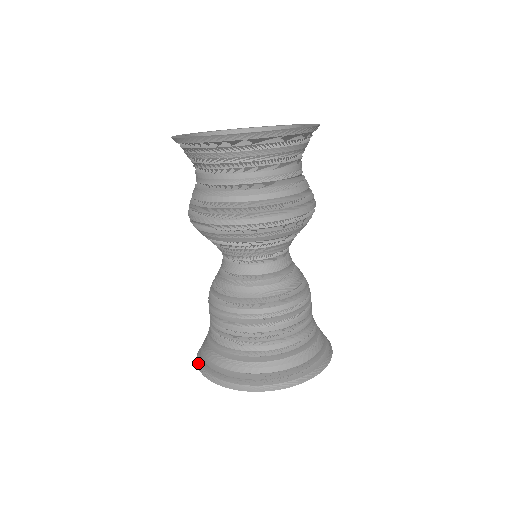
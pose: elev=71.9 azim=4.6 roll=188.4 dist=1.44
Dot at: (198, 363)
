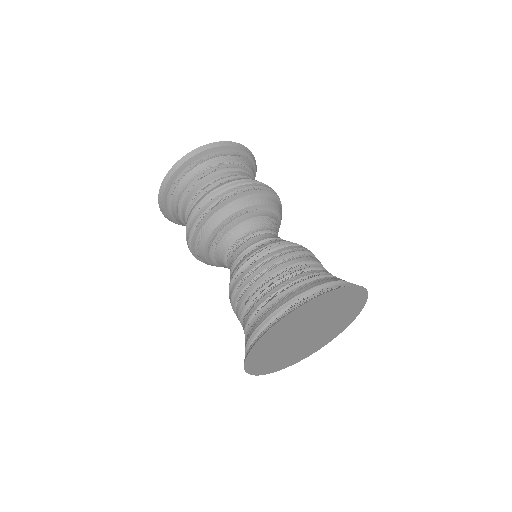
Dot at: (245, 368)
